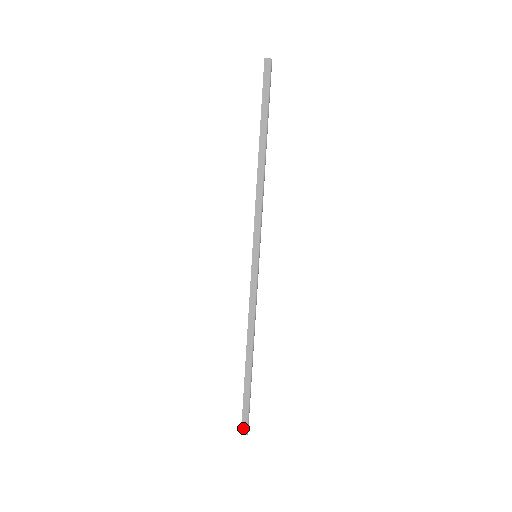
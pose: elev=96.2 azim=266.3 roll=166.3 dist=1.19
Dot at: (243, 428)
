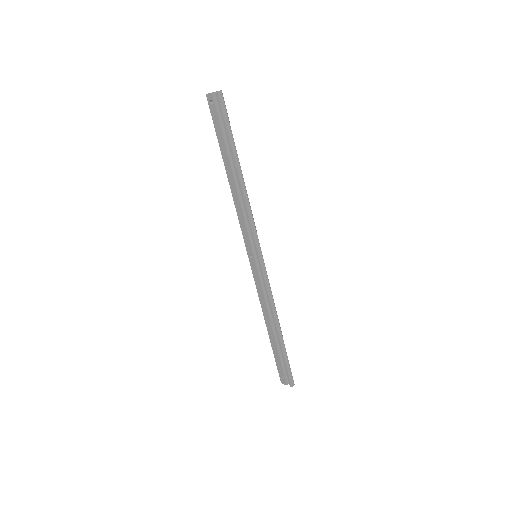
Dot at: (291, 382)
